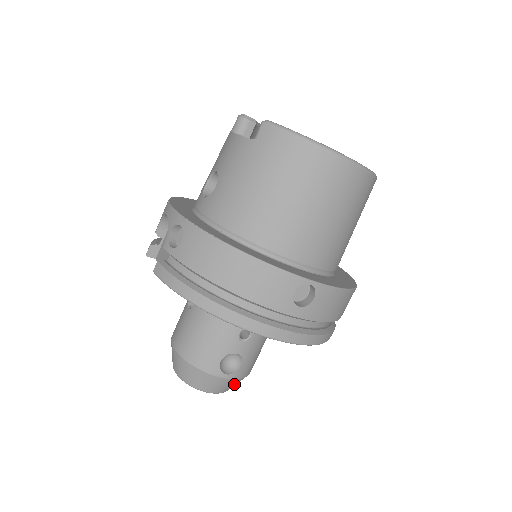
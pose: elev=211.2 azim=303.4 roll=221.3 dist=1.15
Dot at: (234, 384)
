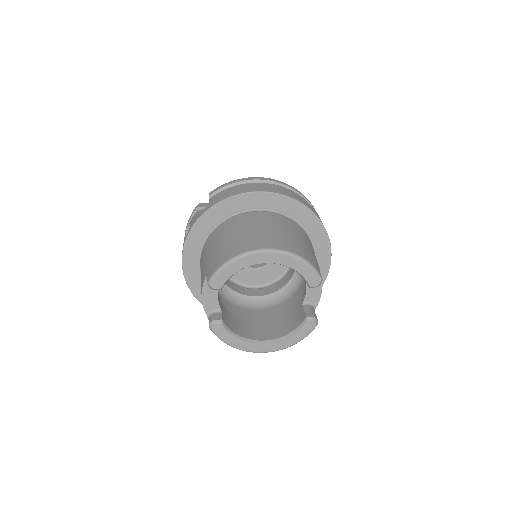
Dot at: occluded
